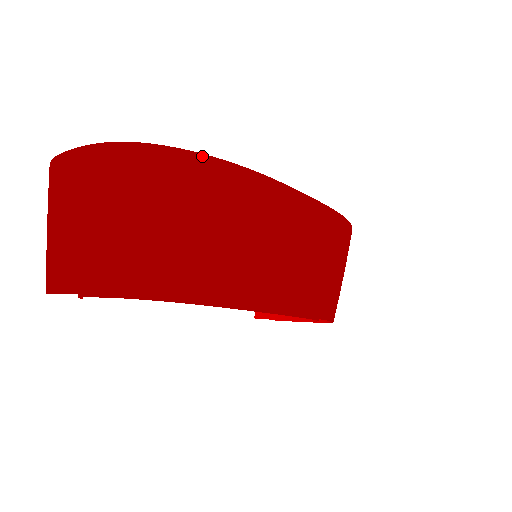
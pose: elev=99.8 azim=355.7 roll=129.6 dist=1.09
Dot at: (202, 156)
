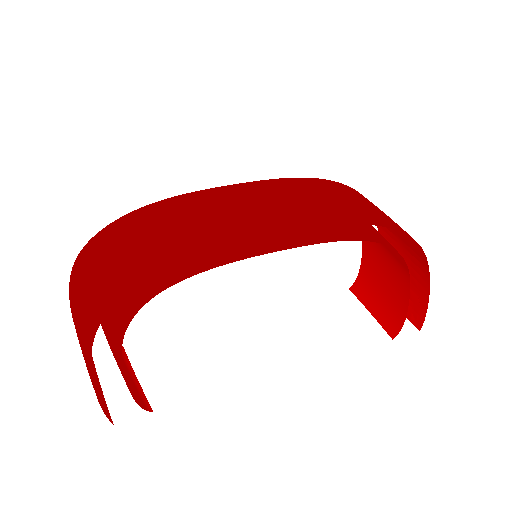
Dot at: (115, 221)
